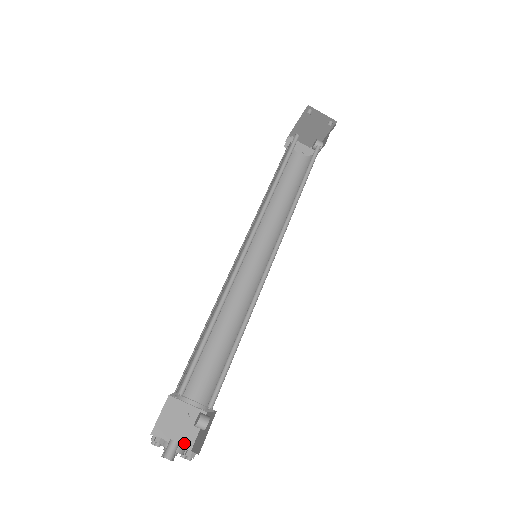
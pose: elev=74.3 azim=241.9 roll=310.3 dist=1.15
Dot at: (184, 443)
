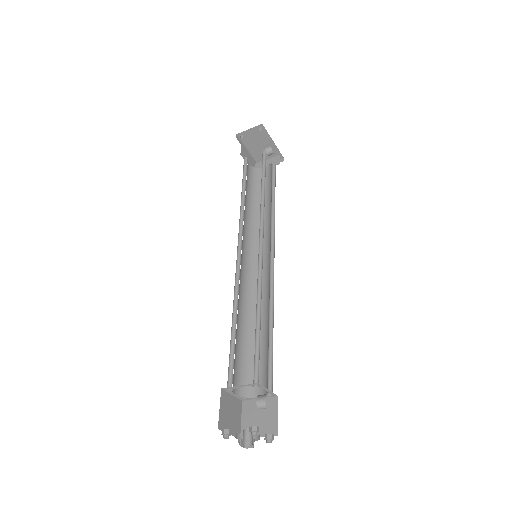
Dot at: (269, 431)
